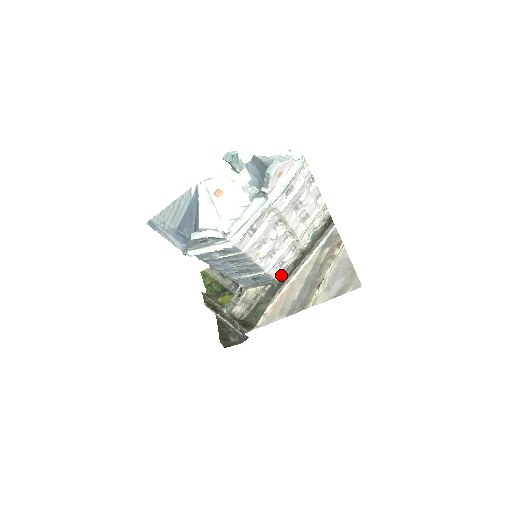
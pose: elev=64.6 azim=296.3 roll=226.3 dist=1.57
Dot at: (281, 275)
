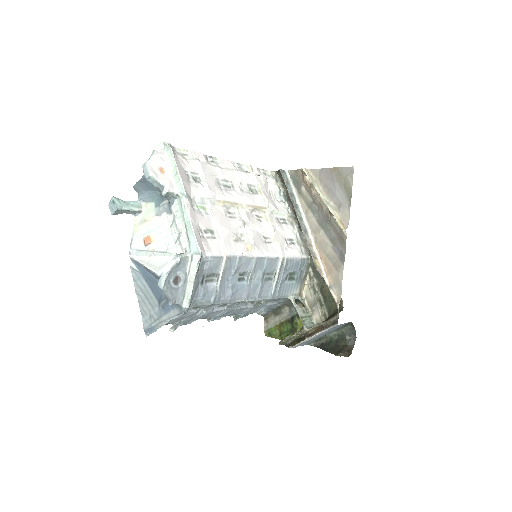
Dot at: (304, 250)
